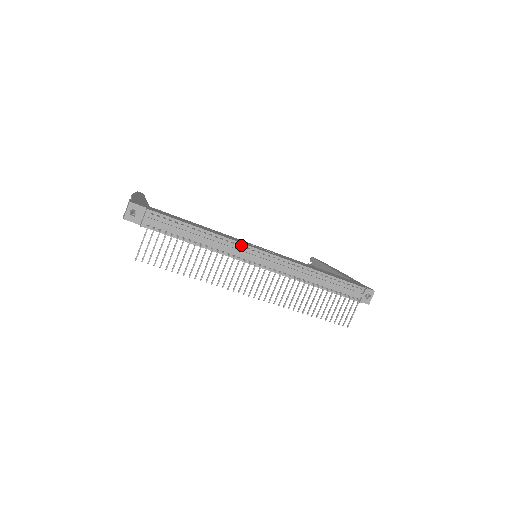
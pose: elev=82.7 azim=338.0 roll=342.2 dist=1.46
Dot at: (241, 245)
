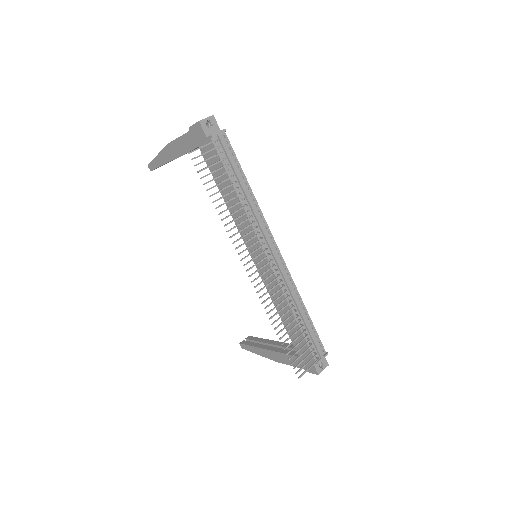
Dot at: (266, 225)
